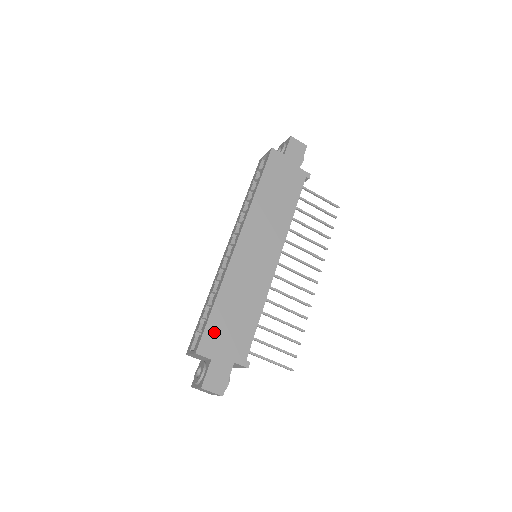
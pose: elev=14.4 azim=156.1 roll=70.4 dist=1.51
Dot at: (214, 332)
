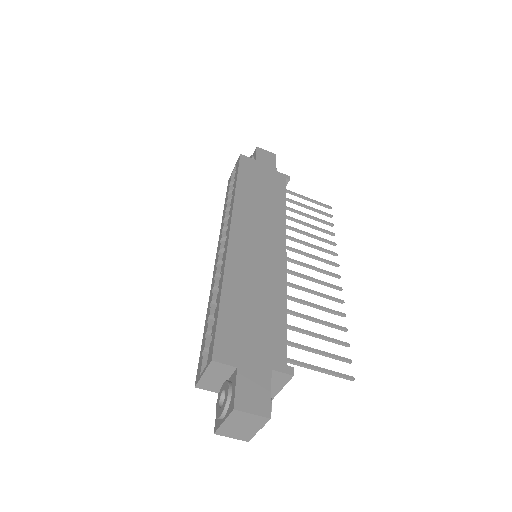
Dot at: (231, 332)
